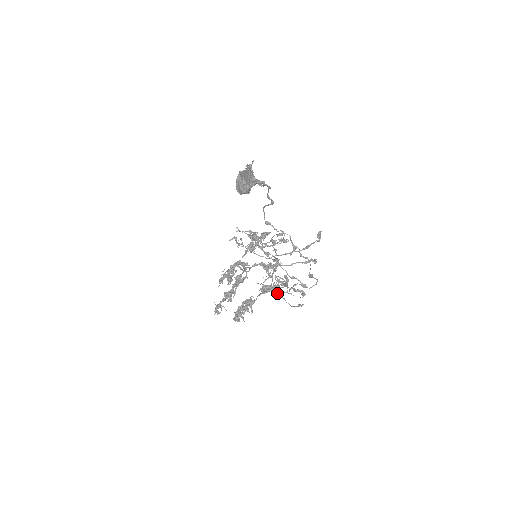
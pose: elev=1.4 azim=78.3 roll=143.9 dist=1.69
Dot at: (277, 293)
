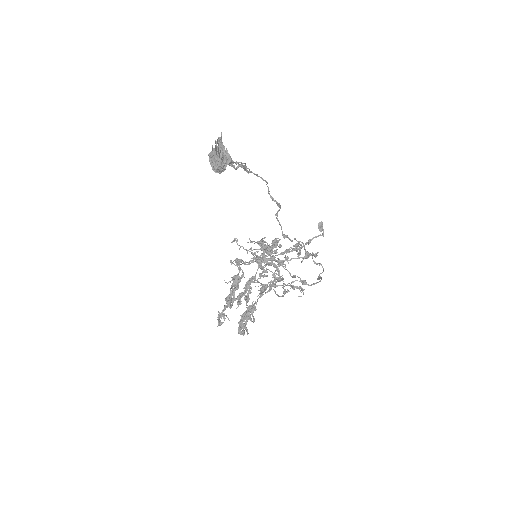
Dot at: occluded
